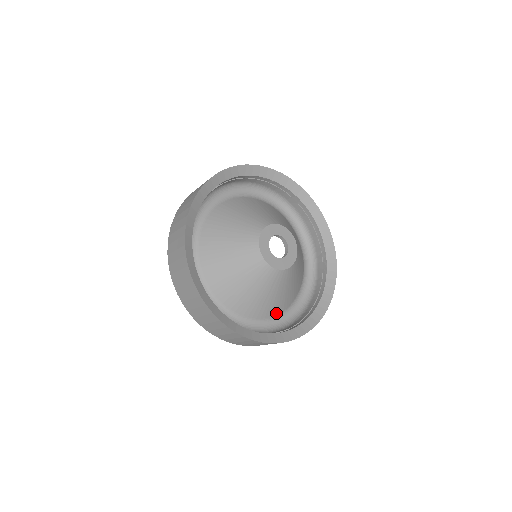
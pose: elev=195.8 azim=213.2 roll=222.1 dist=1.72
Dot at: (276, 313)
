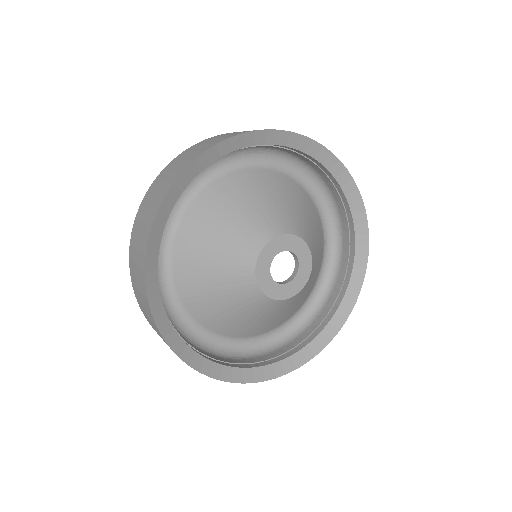
Dot at: (317, 276)
